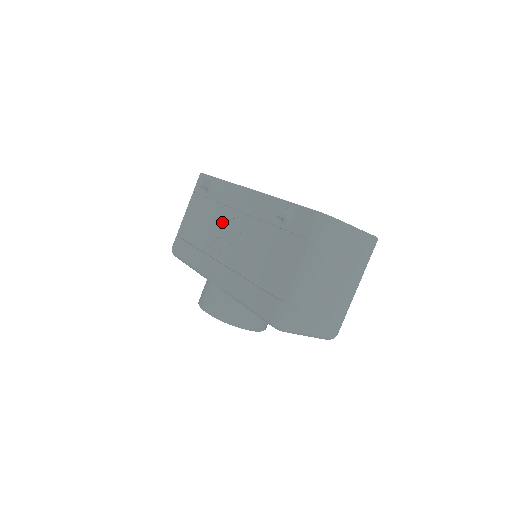
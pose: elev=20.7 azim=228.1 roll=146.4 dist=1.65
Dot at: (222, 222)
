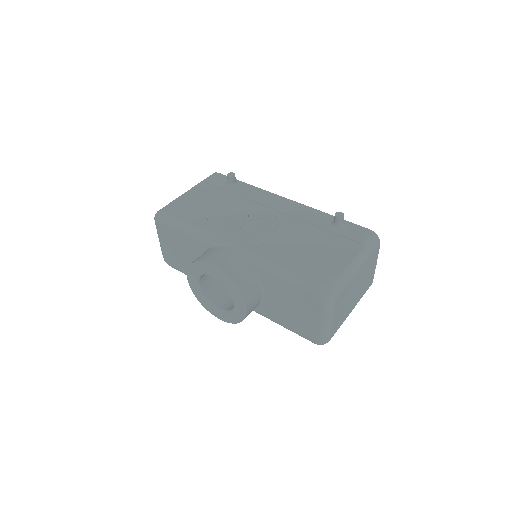
Dot at: (248, 210)
